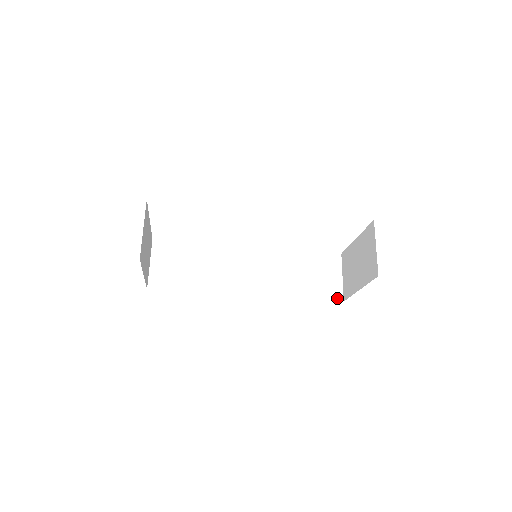
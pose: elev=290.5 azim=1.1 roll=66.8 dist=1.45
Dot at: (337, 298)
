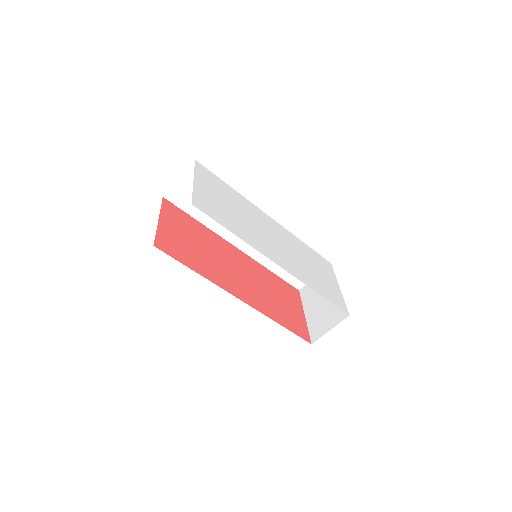
Dot at: (297, 286)
